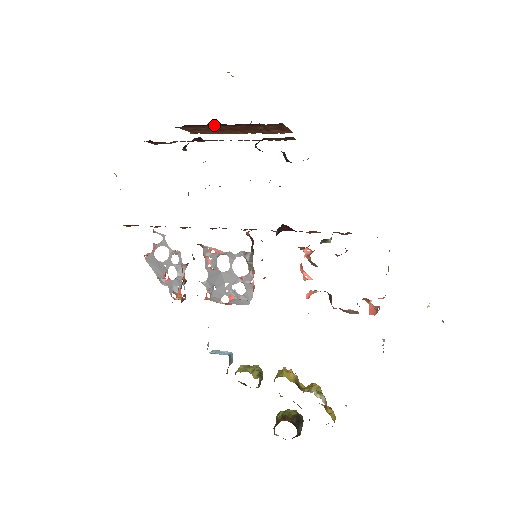
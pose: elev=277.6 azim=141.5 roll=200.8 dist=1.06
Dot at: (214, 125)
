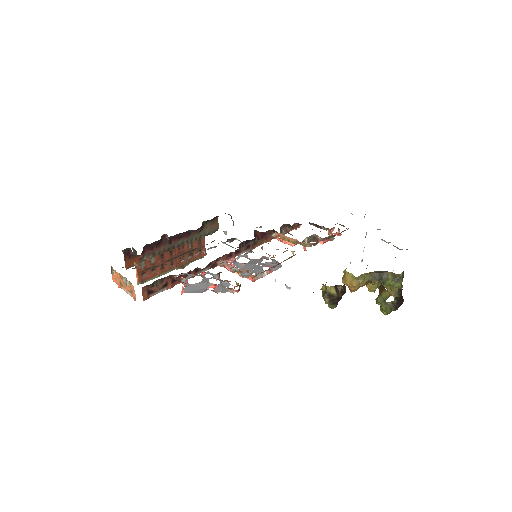
Dot at: occluded
